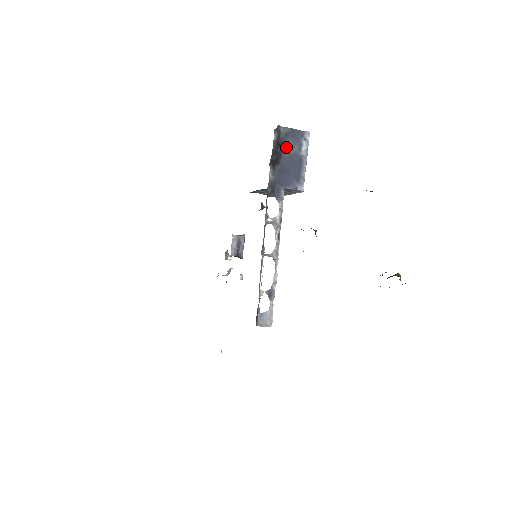
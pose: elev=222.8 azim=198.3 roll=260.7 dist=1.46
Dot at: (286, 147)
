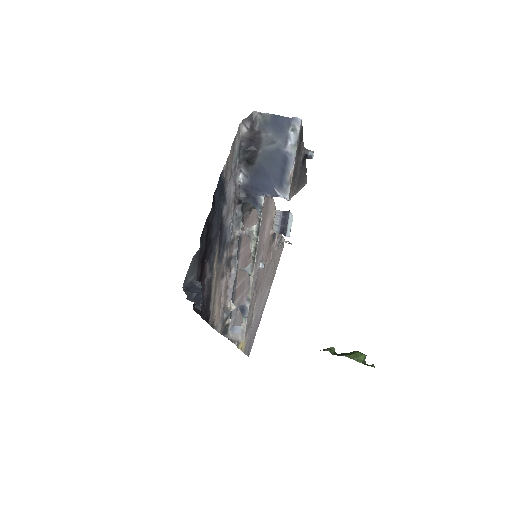
Dot at: (265, 141)
